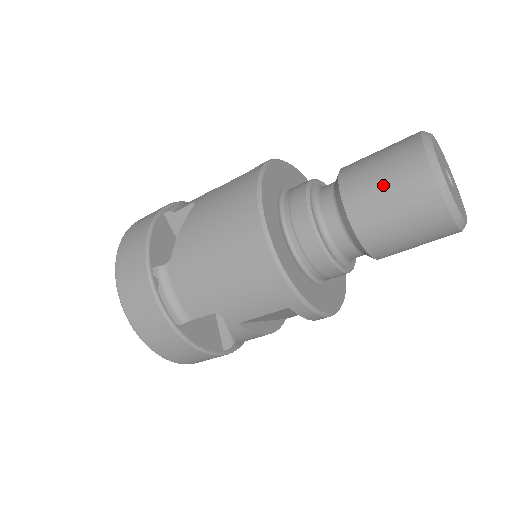
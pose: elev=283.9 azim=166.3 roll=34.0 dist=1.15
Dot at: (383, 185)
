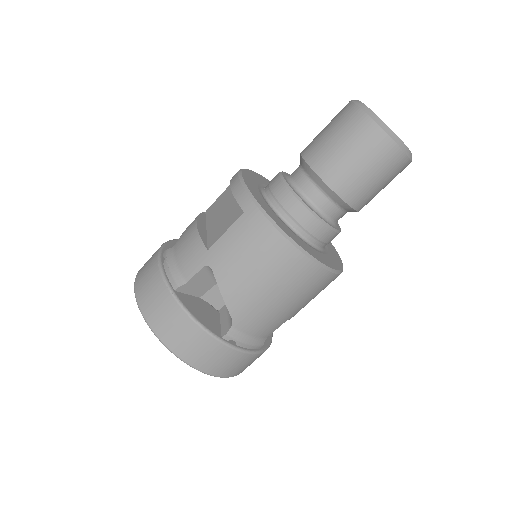
Dot at: (367, 172)
